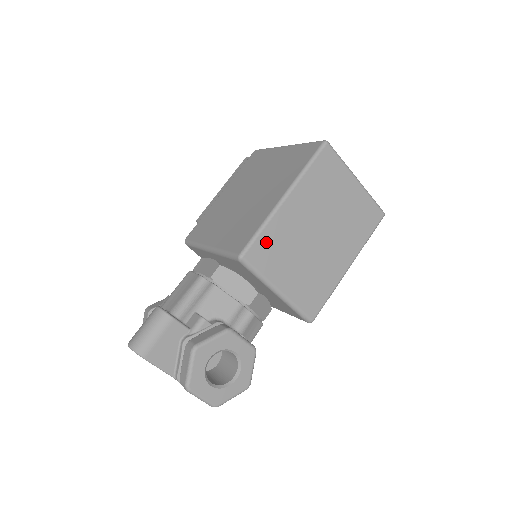
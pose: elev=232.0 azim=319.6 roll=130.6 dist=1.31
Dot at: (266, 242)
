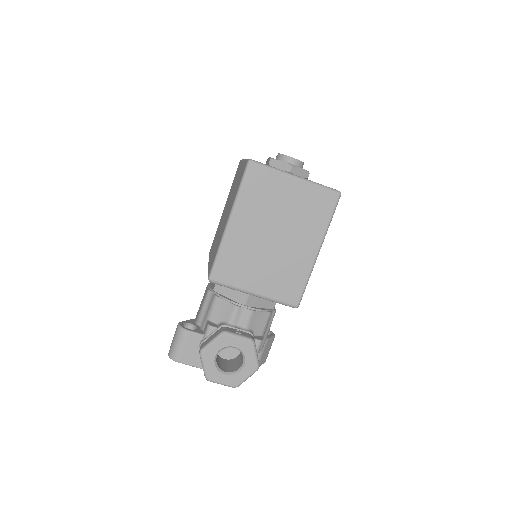
Dot at: (226, 262)
